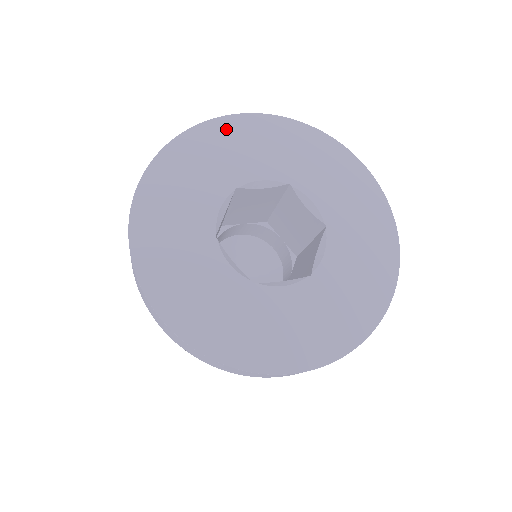
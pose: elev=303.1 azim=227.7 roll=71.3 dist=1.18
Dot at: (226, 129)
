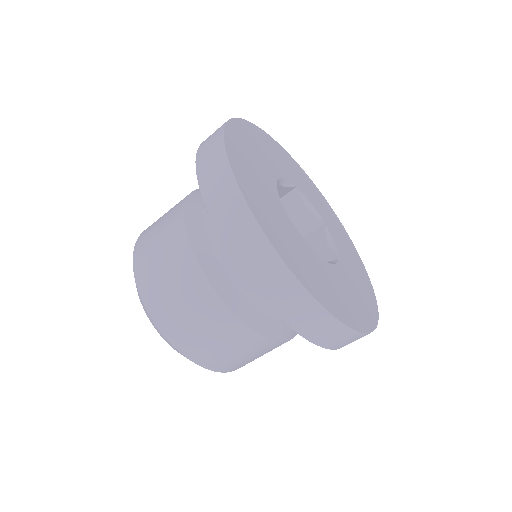
Dot at: (248, 130)
